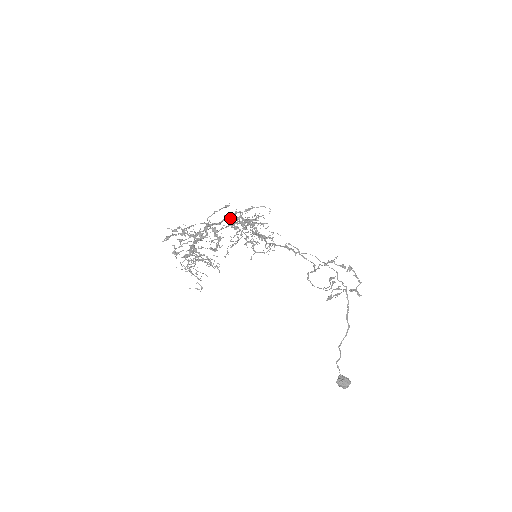
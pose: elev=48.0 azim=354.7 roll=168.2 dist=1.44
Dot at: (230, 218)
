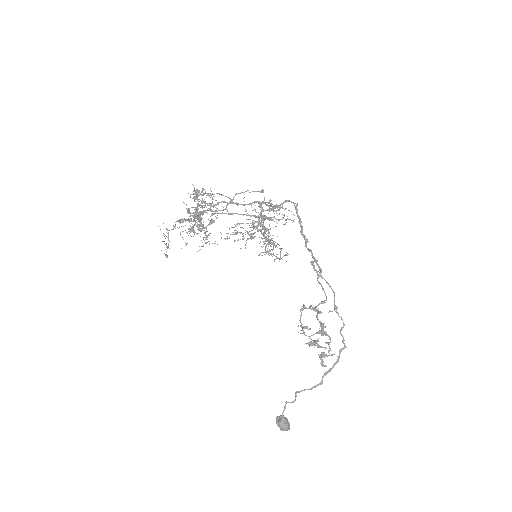
Dot at: (259, 205)
